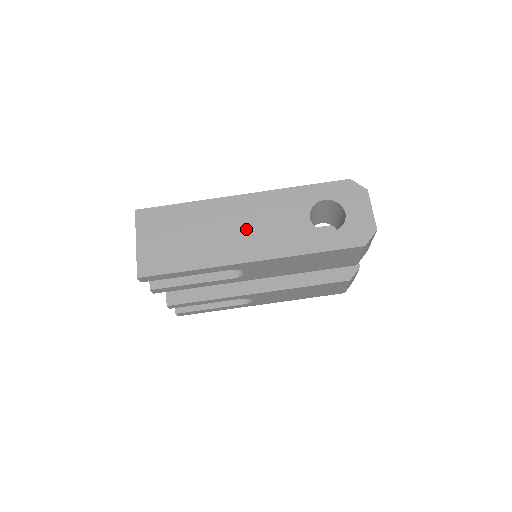
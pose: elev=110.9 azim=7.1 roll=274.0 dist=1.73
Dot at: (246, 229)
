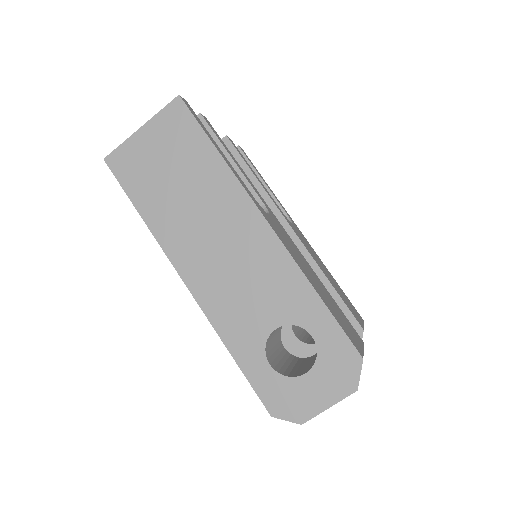
Dot at: (221, 253)
